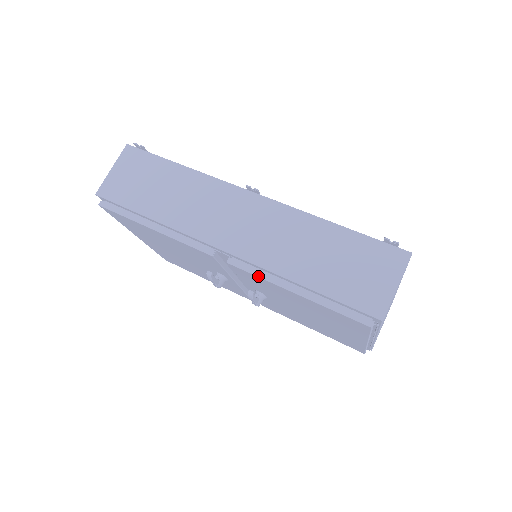
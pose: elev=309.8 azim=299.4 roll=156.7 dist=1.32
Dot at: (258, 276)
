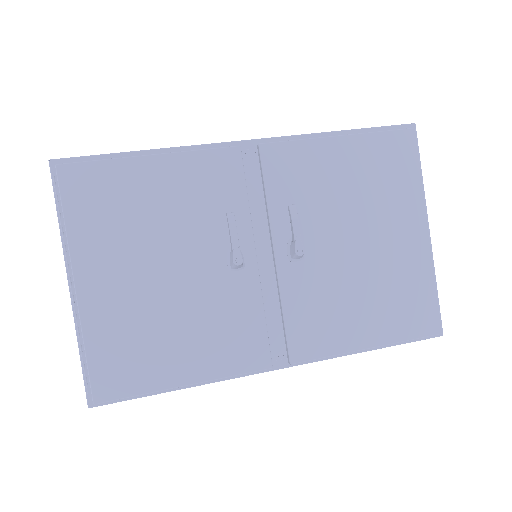
Dot at: (297, 139)
